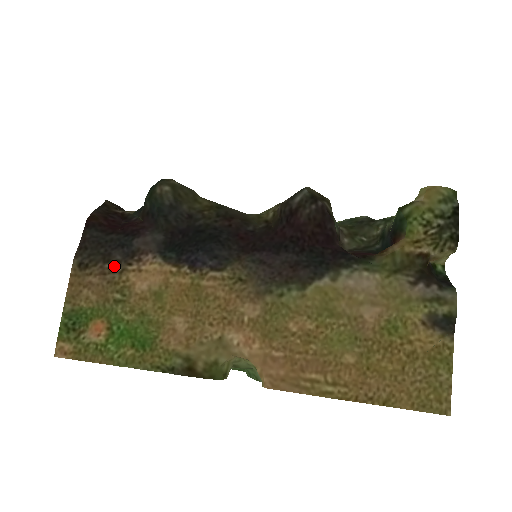
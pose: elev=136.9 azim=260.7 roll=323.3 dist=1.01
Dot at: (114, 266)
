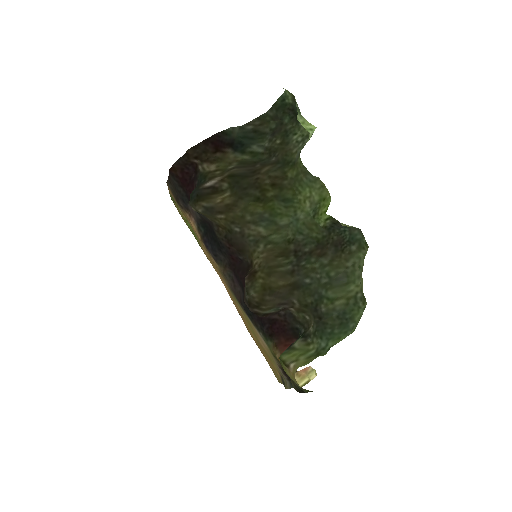
Dot at: (180, 207)
